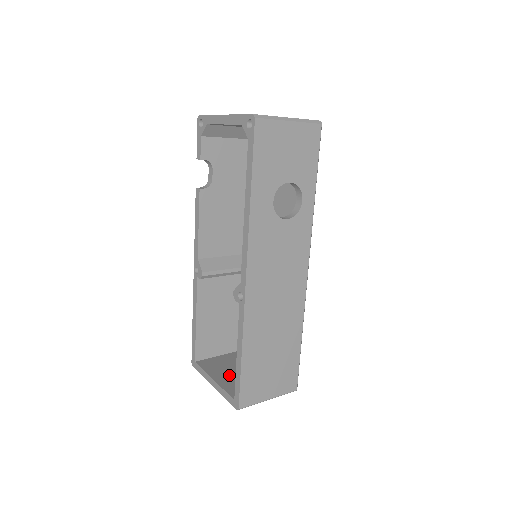
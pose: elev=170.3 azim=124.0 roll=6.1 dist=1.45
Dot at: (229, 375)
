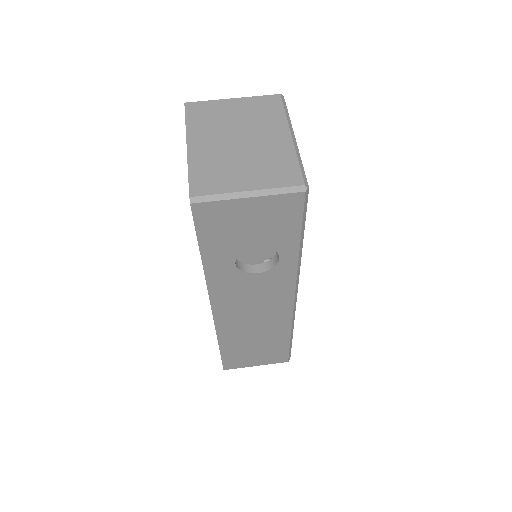
Dot at: occluded
